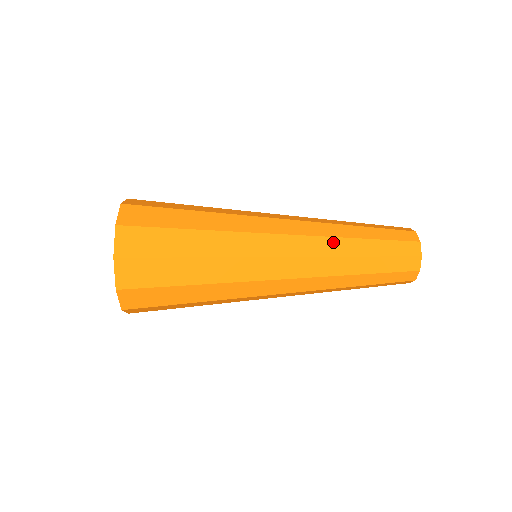
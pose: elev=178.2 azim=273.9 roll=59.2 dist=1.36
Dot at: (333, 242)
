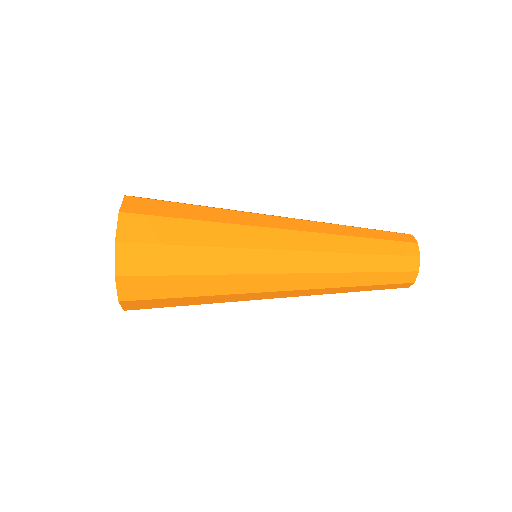
Dot at: (333, 239)
